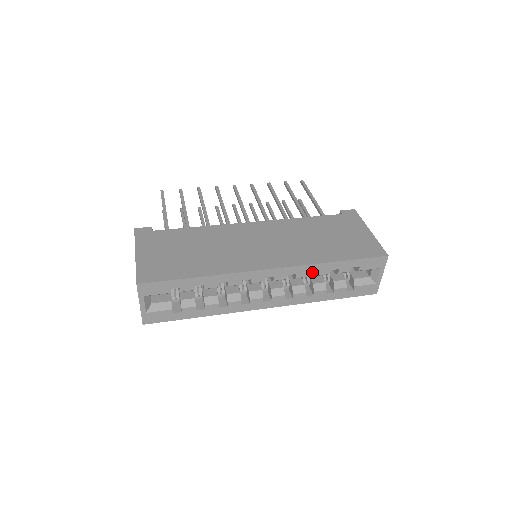
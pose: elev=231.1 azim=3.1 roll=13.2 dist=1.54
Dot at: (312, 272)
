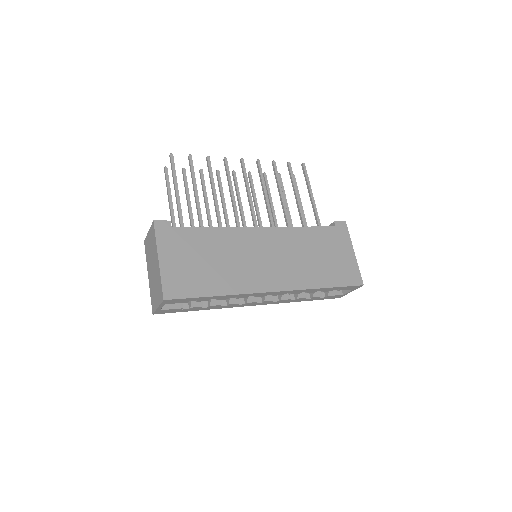
Dot at: occluded
